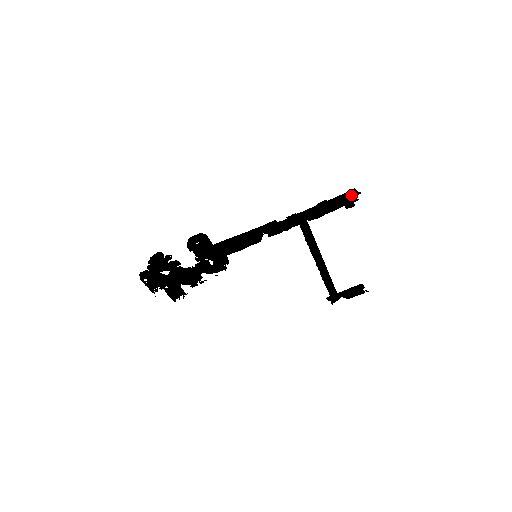
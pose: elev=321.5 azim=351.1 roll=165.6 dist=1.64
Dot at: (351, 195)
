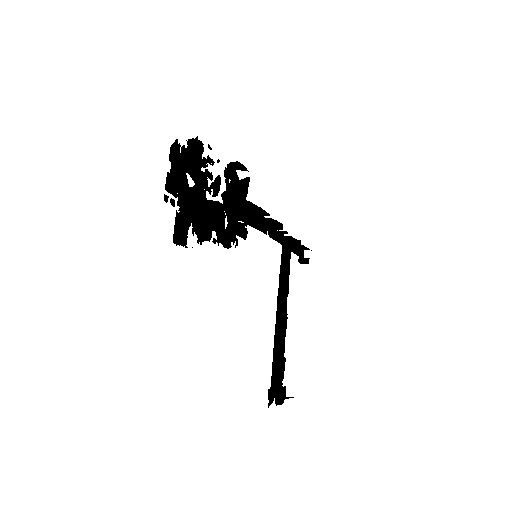
Dot at: (301, 255)
